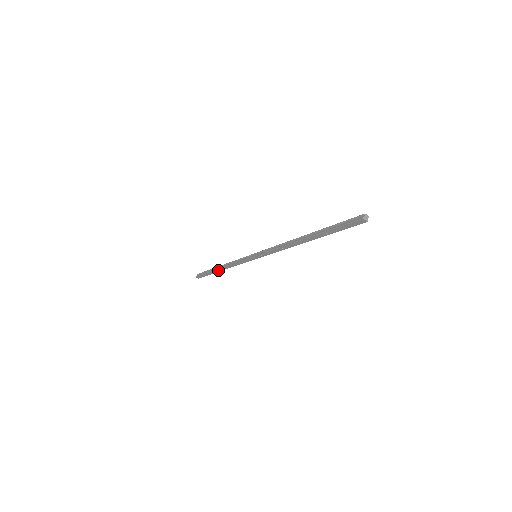
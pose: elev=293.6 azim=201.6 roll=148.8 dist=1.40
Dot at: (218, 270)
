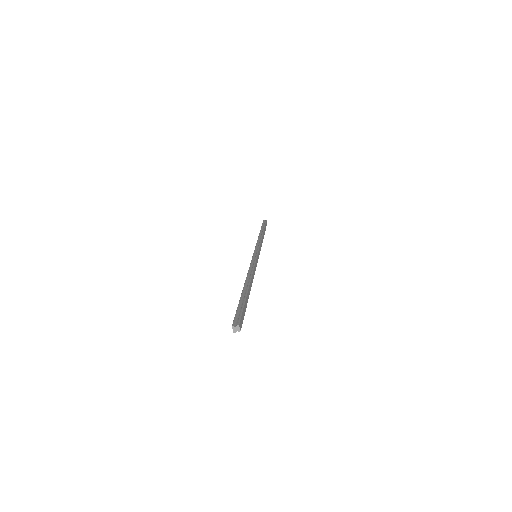
Dot at: occluded
